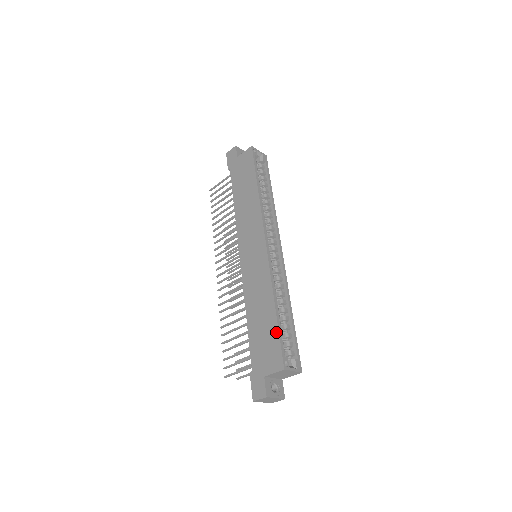
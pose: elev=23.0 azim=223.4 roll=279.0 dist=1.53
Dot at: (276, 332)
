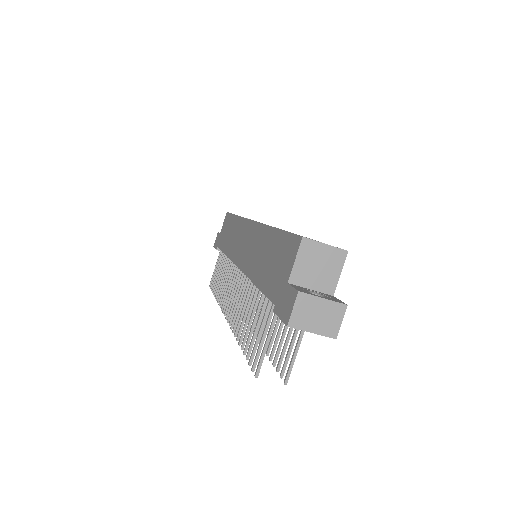
Dot at: (281, 235)
